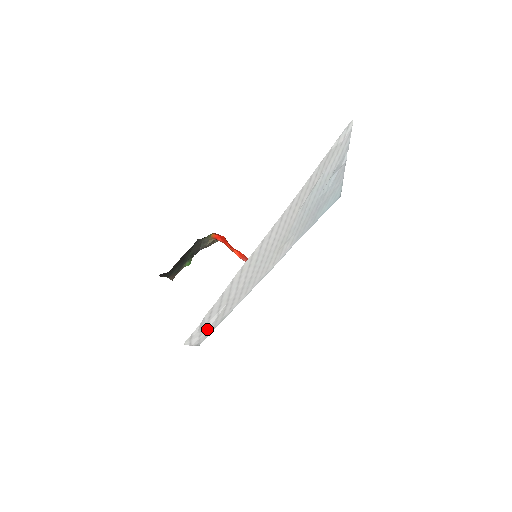
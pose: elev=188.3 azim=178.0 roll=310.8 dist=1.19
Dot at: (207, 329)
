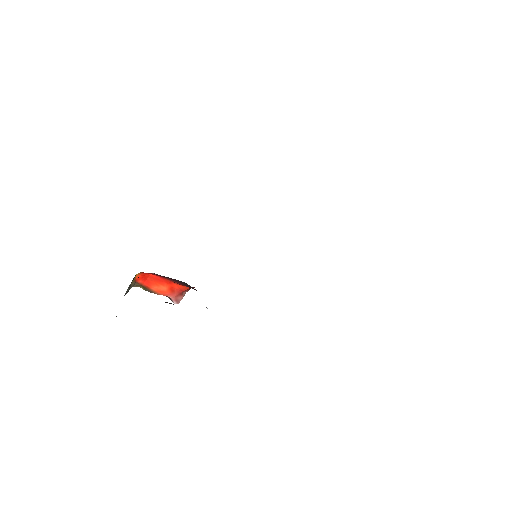
Dot at: occluded
